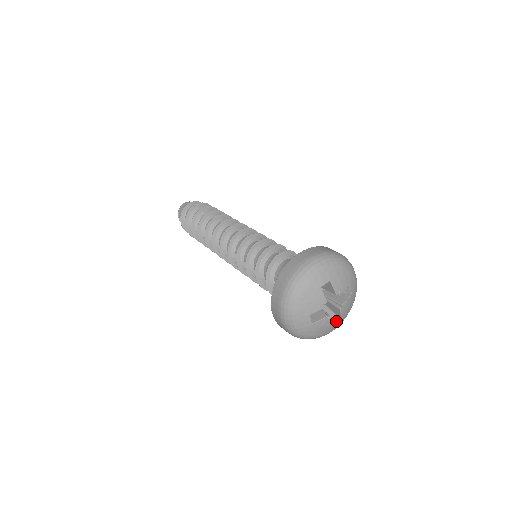
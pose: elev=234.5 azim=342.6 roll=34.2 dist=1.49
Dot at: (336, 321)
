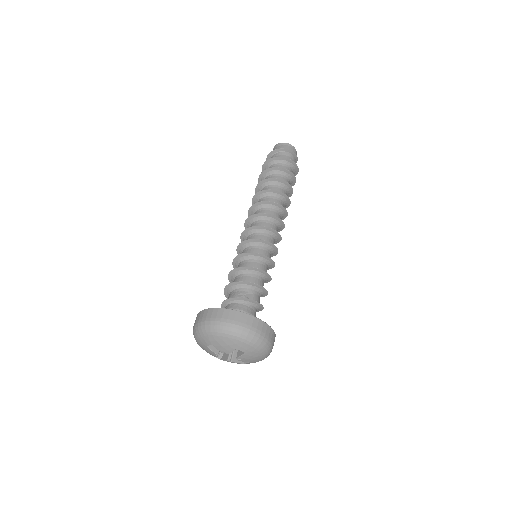
Dot at: (247, 362)
